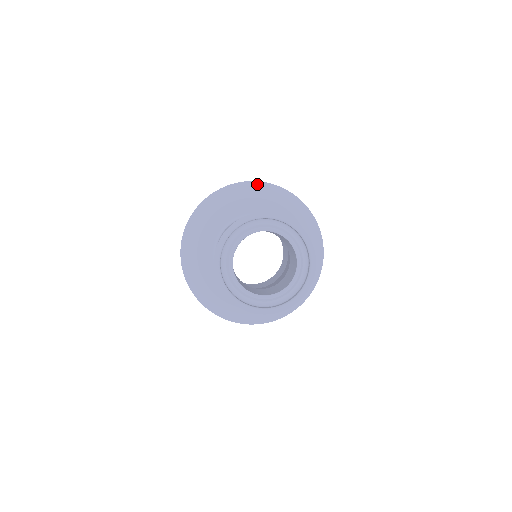
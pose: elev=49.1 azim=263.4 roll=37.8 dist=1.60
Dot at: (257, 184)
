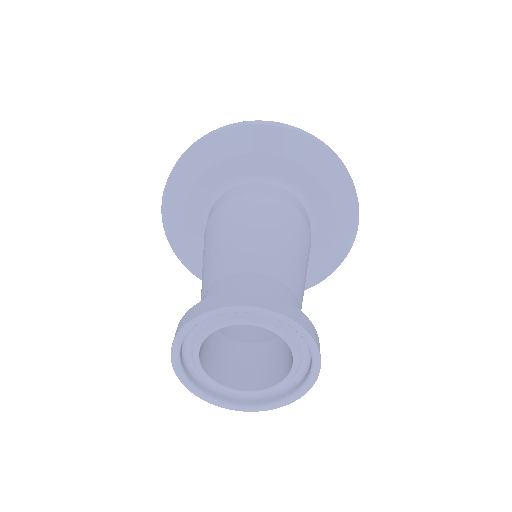
Dot at: (249, 130)
